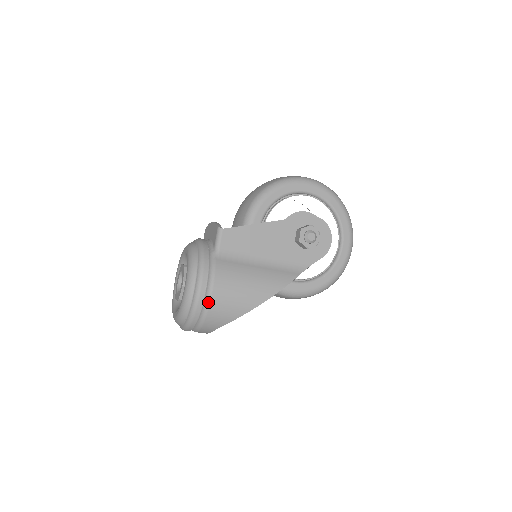
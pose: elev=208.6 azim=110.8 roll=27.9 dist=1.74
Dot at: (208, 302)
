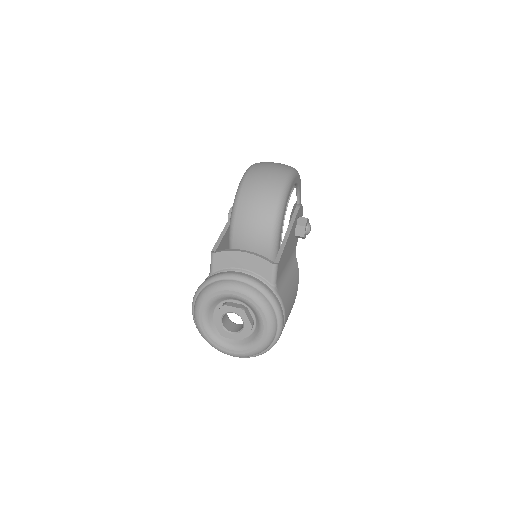
Dot at: occluded
